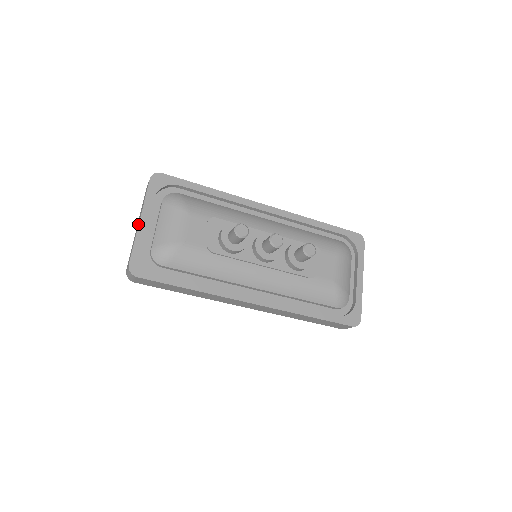
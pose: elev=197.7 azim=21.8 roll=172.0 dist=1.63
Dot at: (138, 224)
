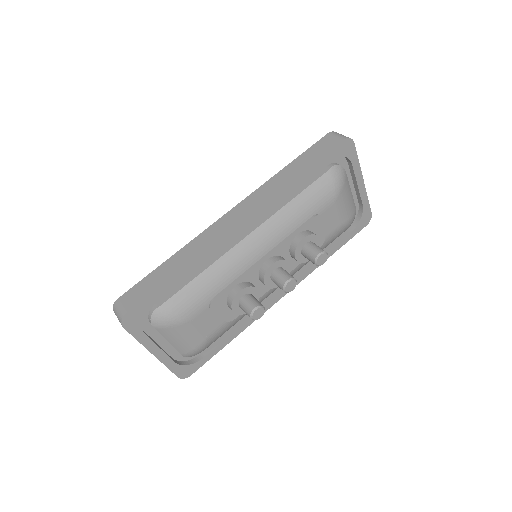
Dot at: occluded
